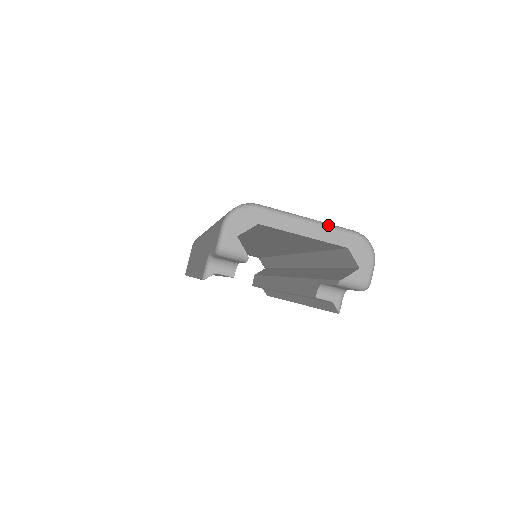
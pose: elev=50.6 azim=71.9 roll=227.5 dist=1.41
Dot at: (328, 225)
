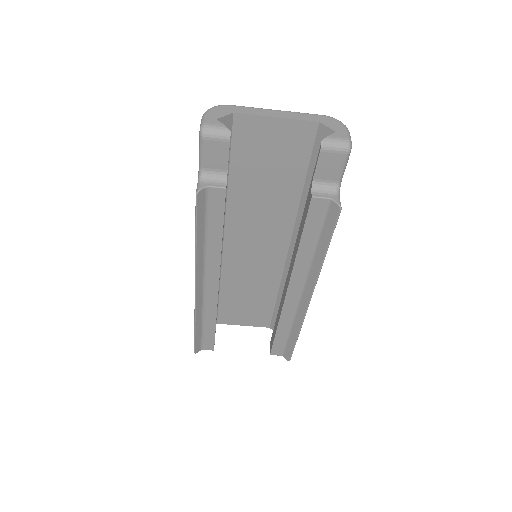
Dot at: (296, 112)
